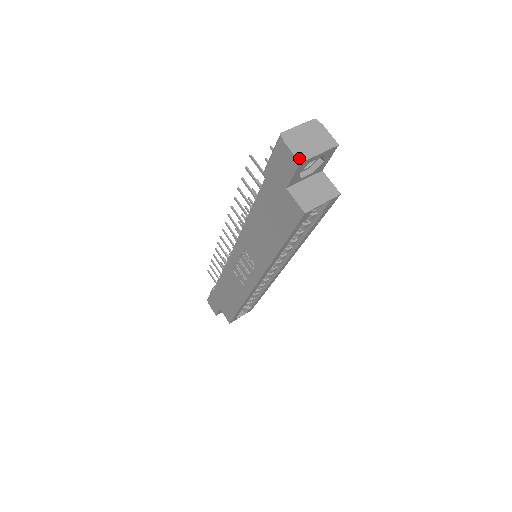
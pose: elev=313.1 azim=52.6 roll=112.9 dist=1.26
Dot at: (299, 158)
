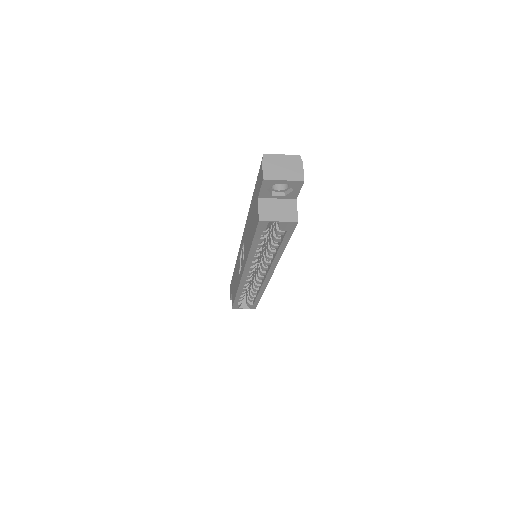
Dot at: (265, 176)
